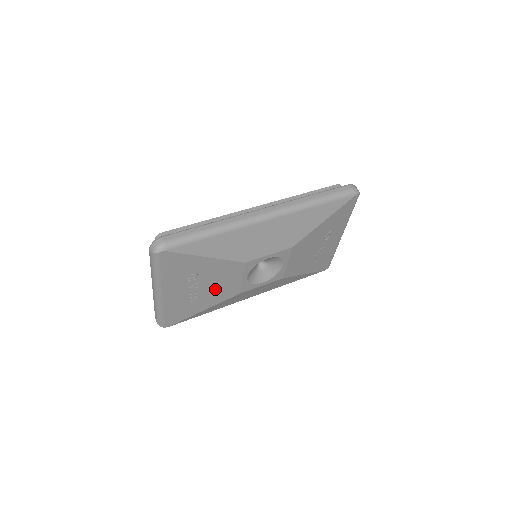
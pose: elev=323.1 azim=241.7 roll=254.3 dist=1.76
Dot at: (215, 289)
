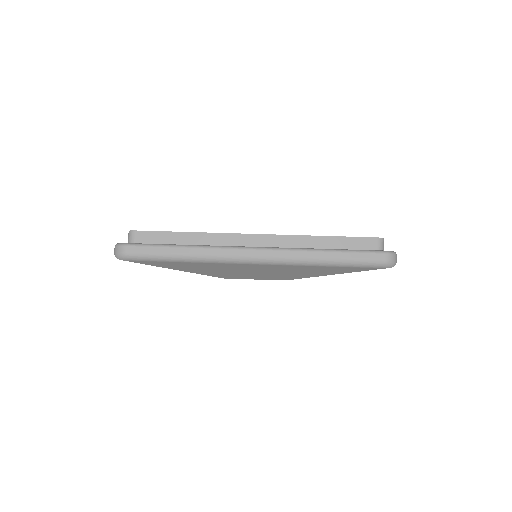
Dot at: occluded
